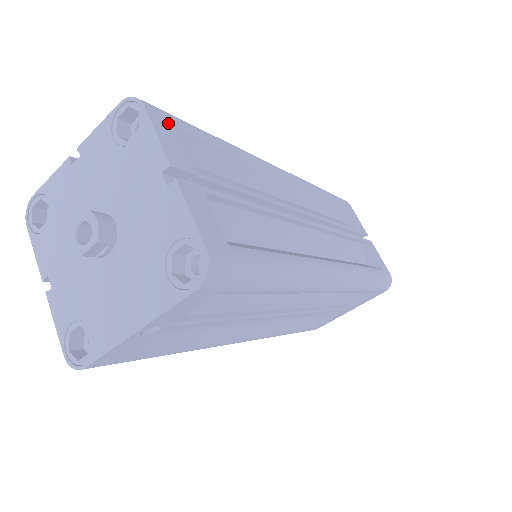
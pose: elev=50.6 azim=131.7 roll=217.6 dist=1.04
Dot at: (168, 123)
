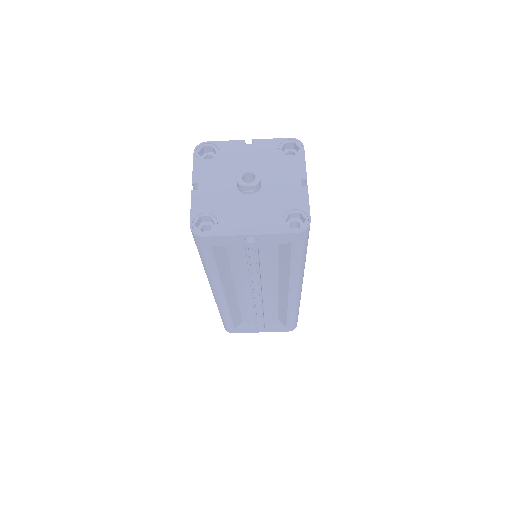
Dot at: occluded
